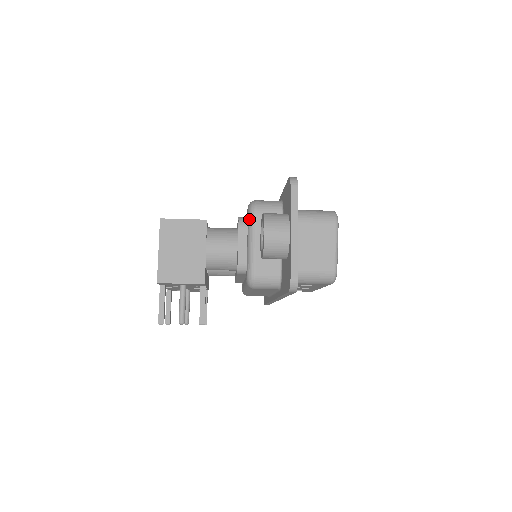
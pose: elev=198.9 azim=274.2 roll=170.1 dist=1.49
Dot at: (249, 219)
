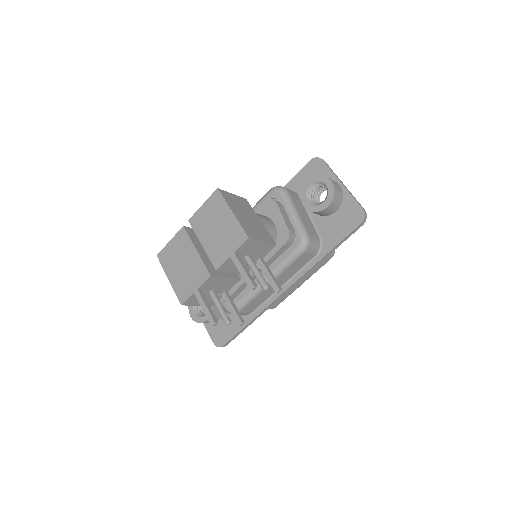
Dot at: (284, 195)
